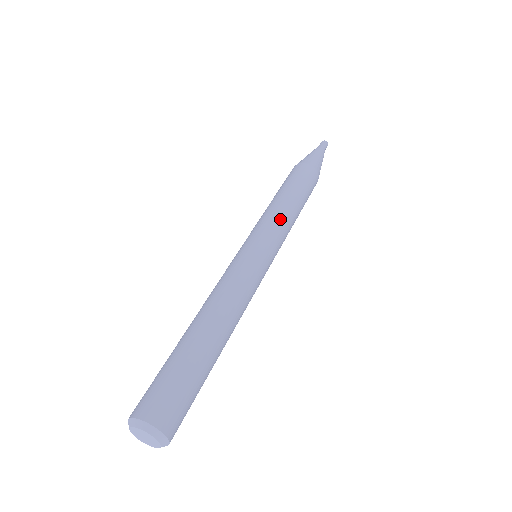
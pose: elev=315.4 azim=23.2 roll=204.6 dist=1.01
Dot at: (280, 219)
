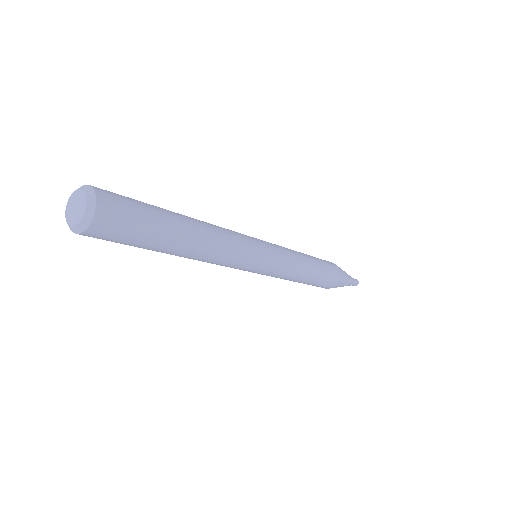
Dot at: (287, 248)
